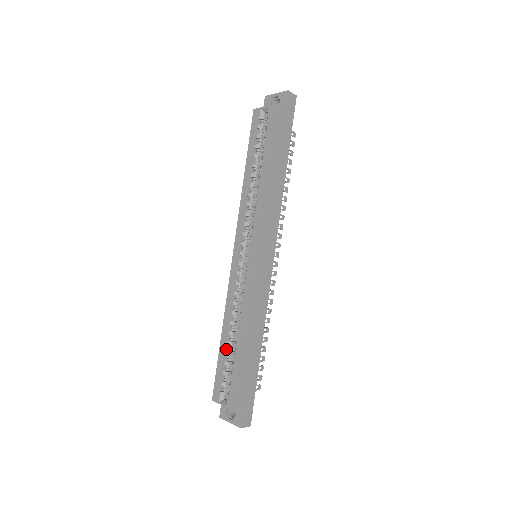
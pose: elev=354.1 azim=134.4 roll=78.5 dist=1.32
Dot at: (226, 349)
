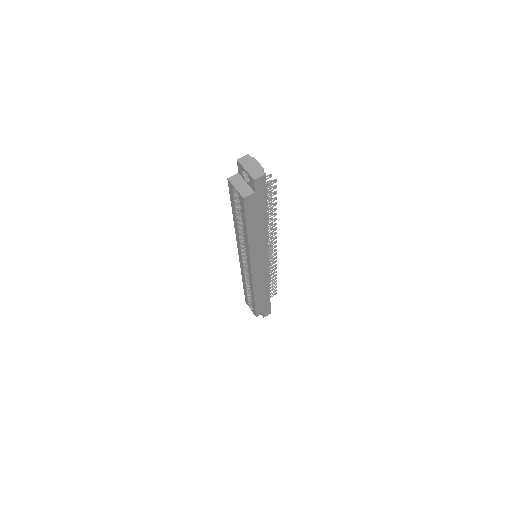
Dot at: (247, 291)
